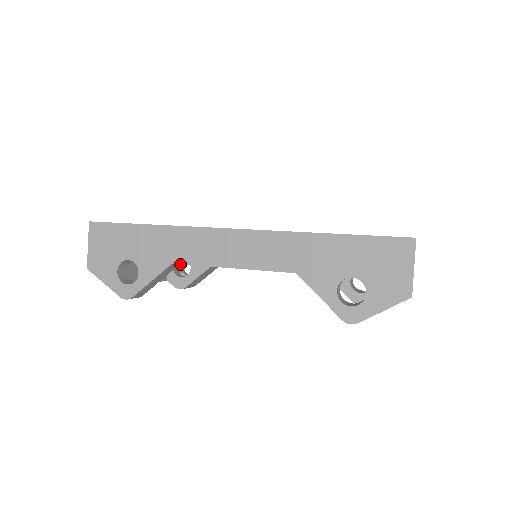
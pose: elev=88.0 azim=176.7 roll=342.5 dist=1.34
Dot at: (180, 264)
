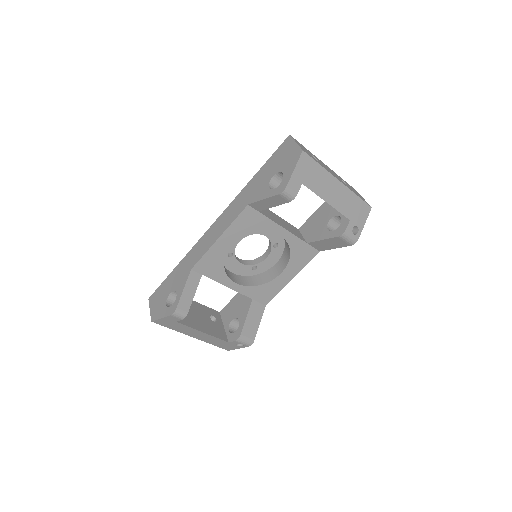
Dot at: occluded
